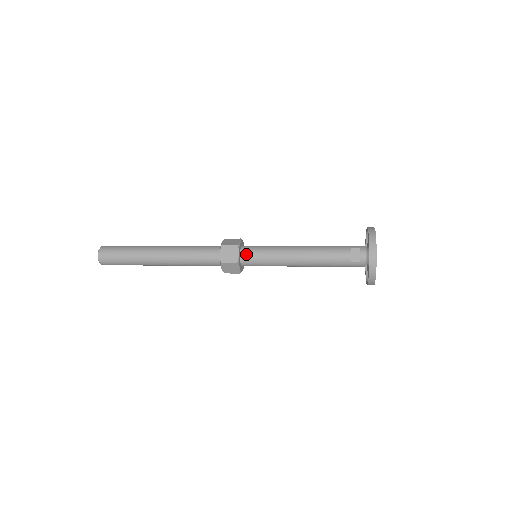
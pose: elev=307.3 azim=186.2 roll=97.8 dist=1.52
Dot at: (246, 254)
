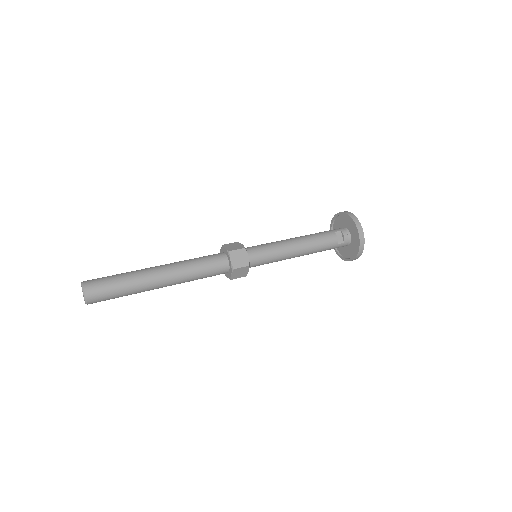
Dot at: (252, 256)
